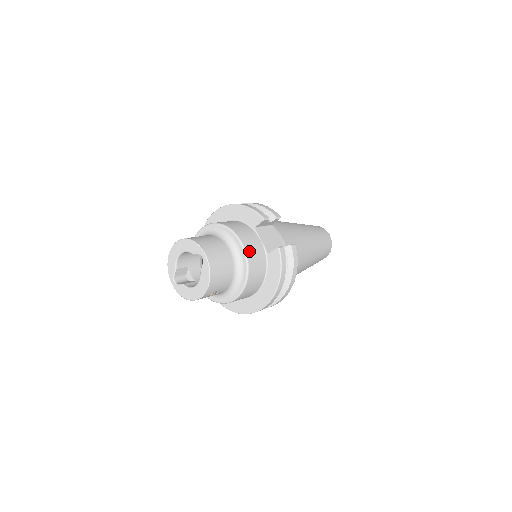
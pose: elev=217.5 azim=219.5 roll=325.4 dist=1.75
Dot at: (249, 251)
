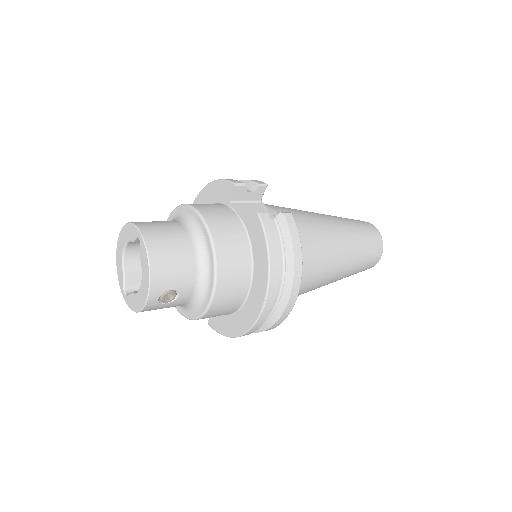
Dot at: (214, 225)
